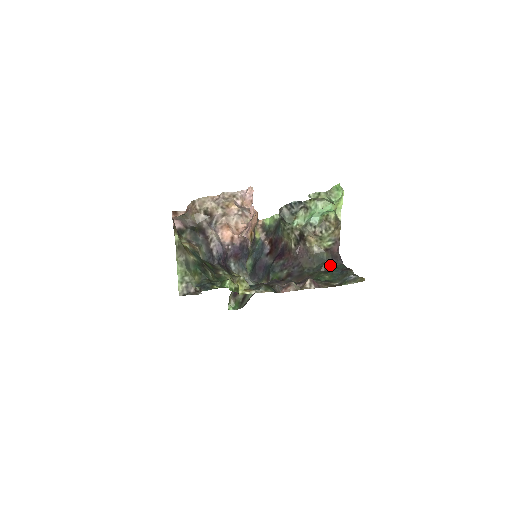
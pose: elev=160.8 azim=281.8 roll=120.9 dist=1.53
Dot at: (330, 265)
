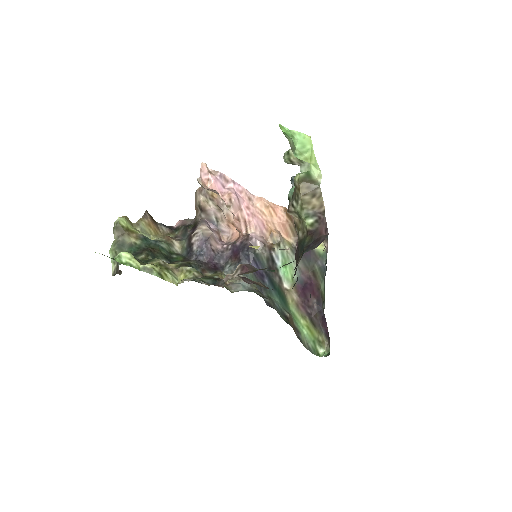
Dot at: (303, 252)
